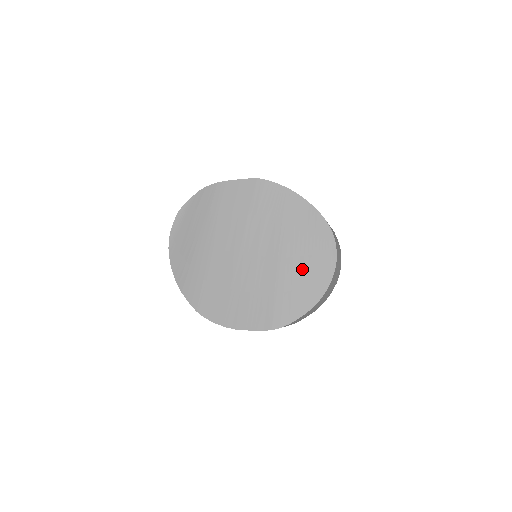
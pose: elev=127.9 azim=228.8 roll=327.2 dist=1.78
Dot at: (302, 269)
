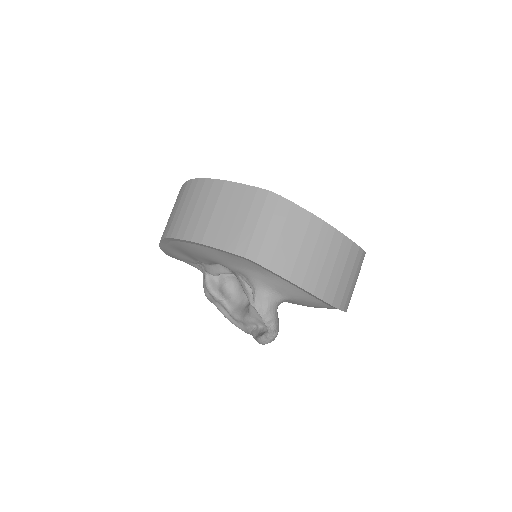
Dot at: occluded
